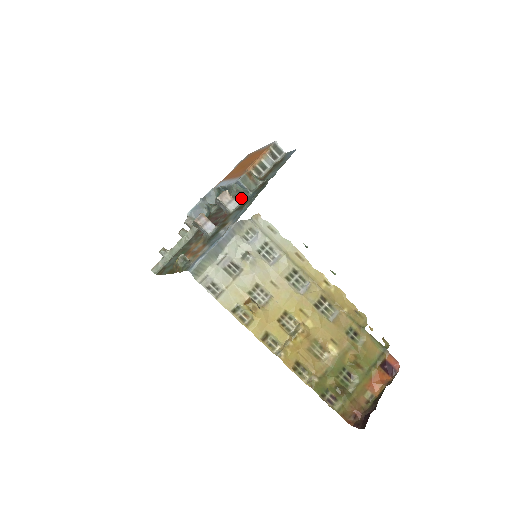
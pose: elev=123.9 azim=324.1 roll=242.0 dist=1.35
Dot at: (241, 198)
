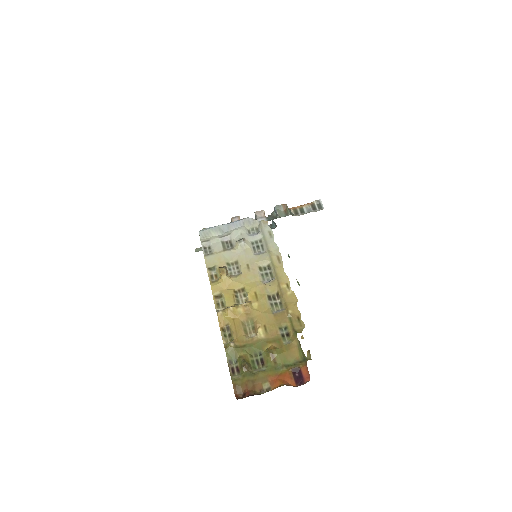
Dot at: (271, 219)
